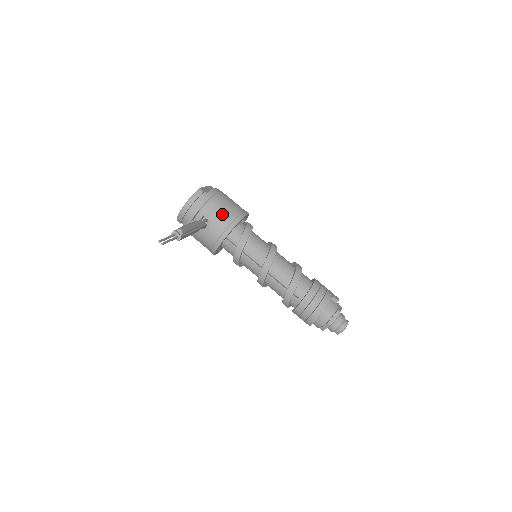
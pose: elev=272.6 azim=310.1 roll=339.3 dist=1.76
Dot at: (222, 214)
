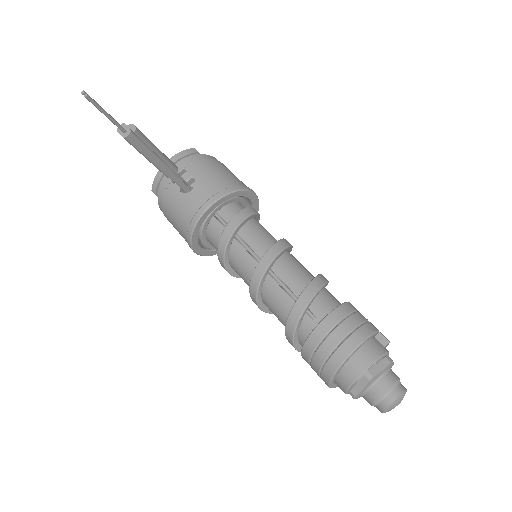
Dot at: (216, 177)
